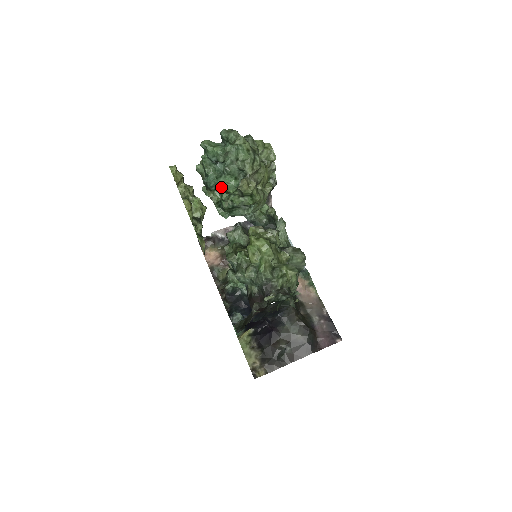
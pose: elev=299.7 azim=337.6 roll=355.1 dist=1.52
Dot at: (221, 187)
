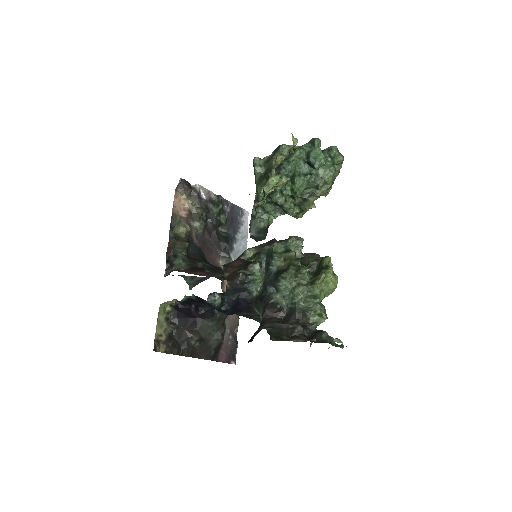
Dot at: (296, 185)
